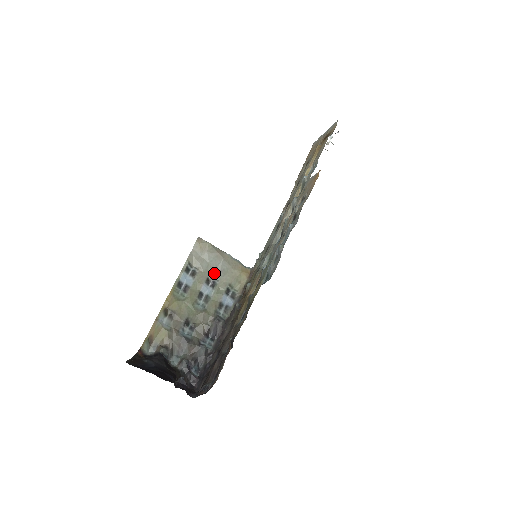
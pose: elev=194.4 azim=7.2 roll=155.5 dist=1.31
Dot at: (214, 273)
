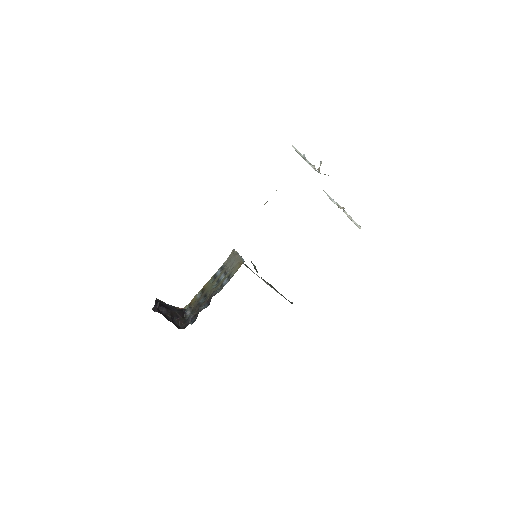
Dot at: (230, 268)
